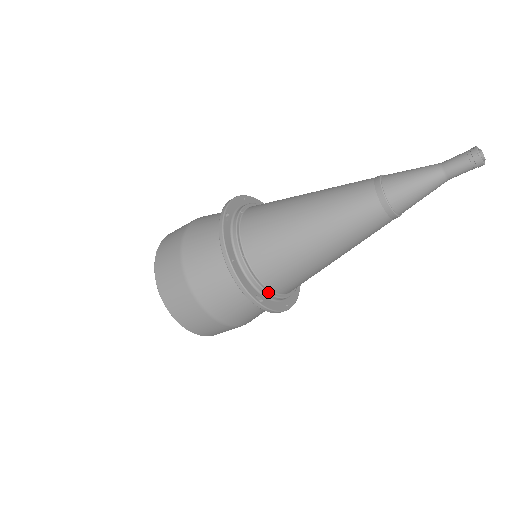
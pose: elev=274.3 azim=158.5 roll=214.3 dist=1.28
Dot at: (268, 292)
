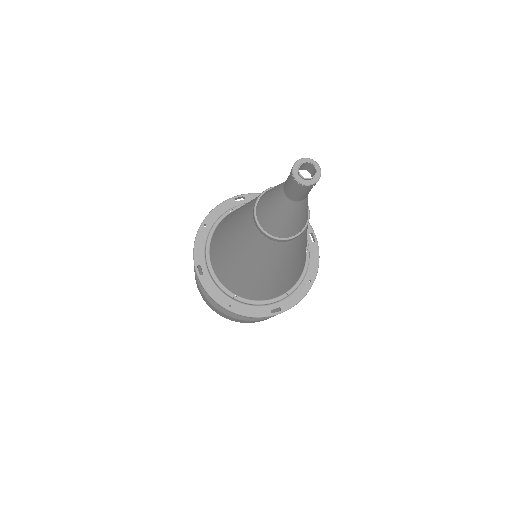
Dot at: (278, 300)
